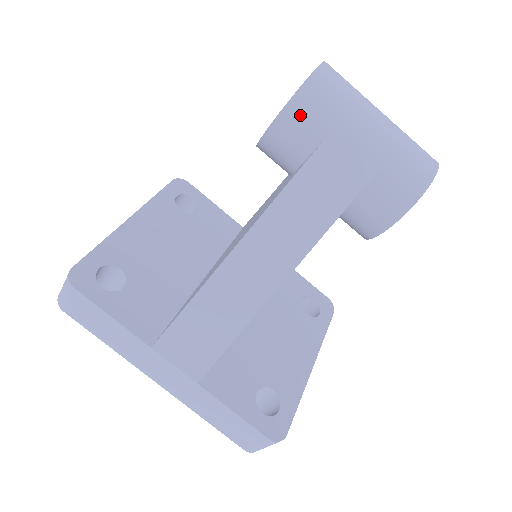
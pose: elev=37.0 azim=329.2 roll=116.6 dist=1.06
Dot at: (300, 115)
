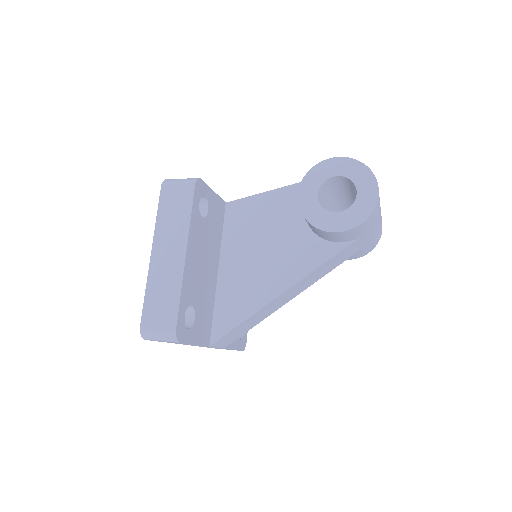
Dot at: (355, 232)
